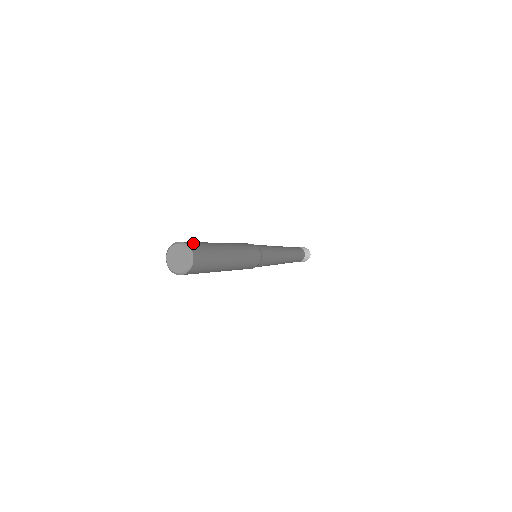
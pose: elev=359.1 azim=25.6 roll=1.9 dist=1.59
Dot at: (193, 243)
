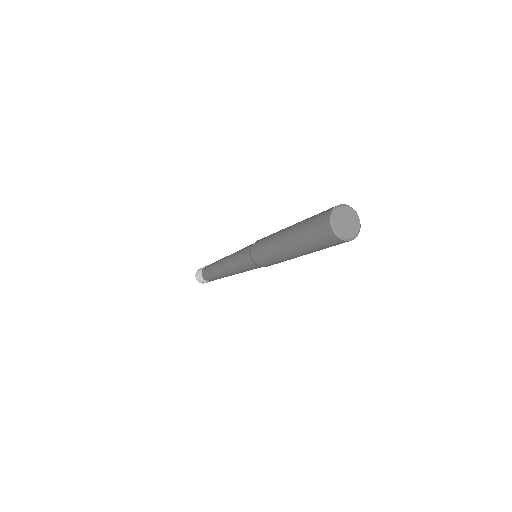
Dot at: occluded
